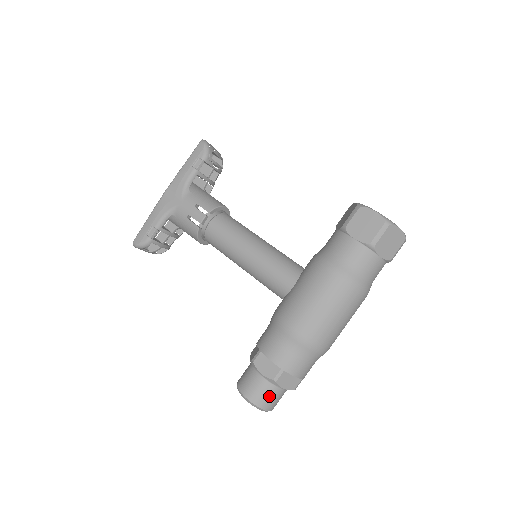
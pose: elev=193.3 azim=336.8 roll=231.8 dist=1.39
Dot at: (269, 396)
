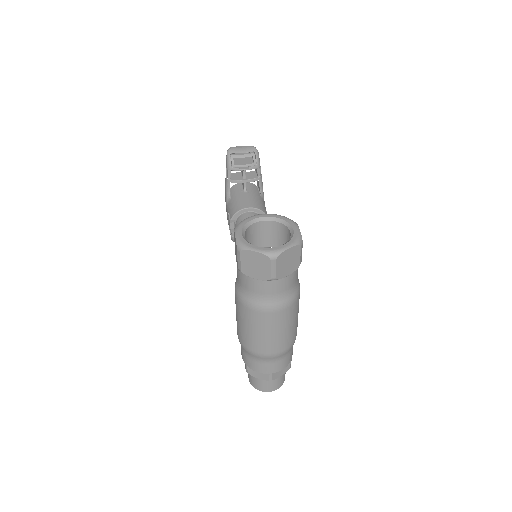
Dot at: (256, 381)
